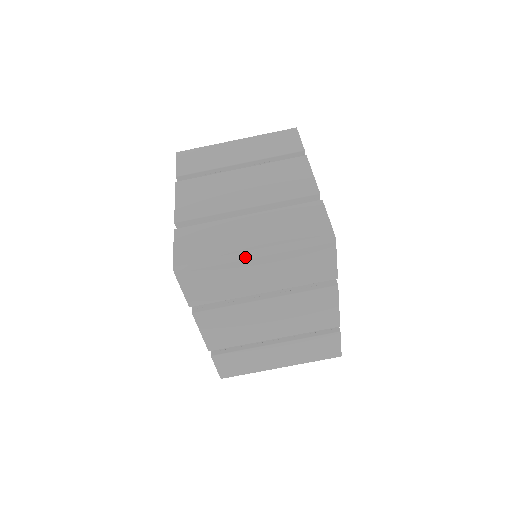
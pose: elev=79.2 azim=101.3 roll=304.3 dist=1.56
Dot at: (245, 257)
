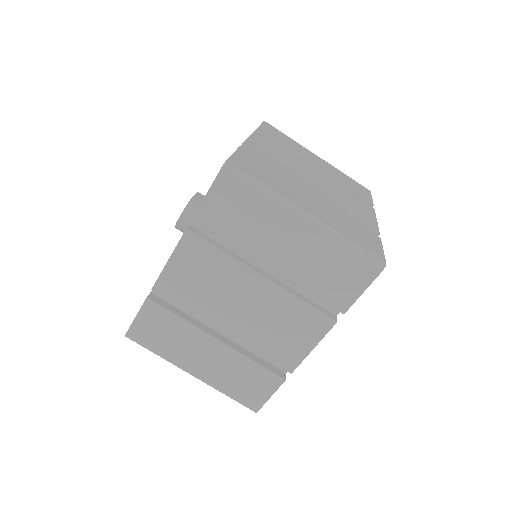
Dot at: (297, 211)
